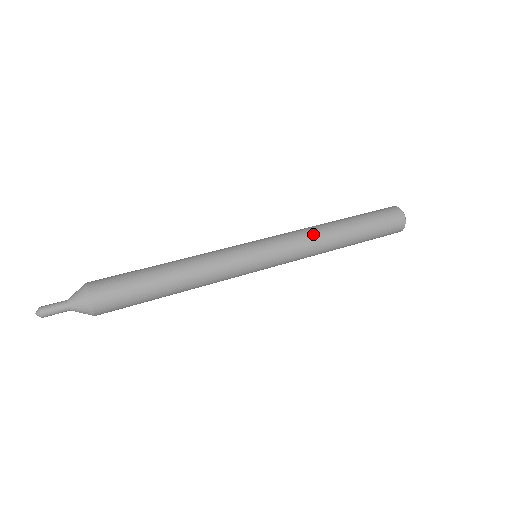
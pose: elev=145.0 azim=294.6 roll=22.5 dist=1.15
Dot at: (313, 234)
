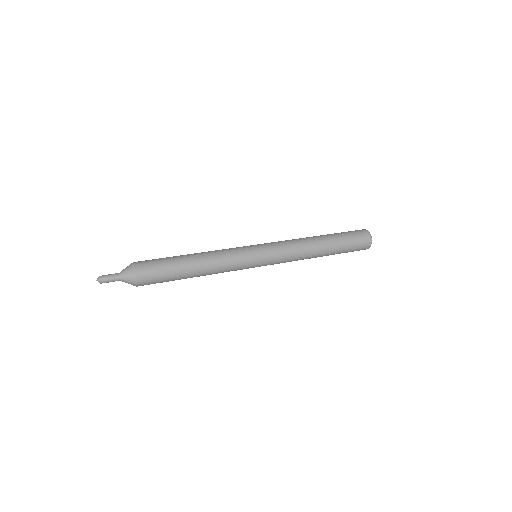
Dot at: (301, 250)
